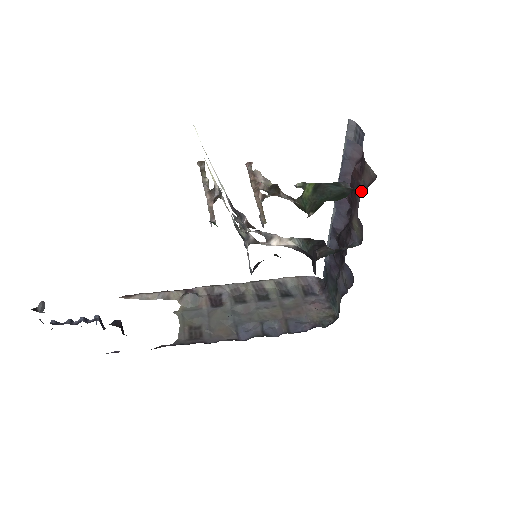
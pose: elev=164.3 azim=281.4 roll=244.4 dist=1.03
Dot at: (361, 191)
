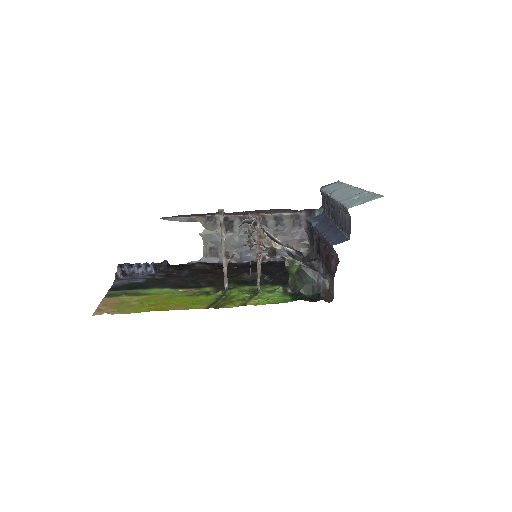
Dot at: (329, 276)
